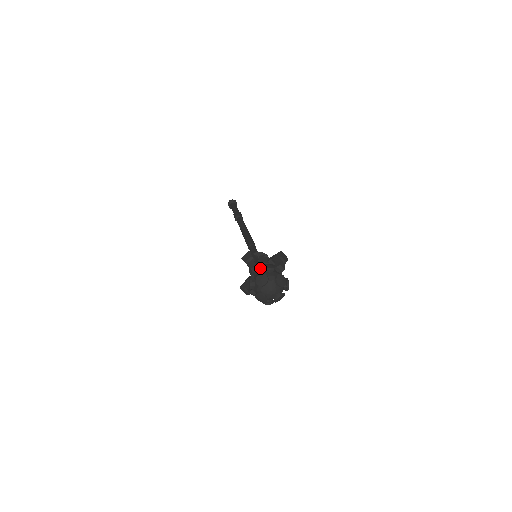
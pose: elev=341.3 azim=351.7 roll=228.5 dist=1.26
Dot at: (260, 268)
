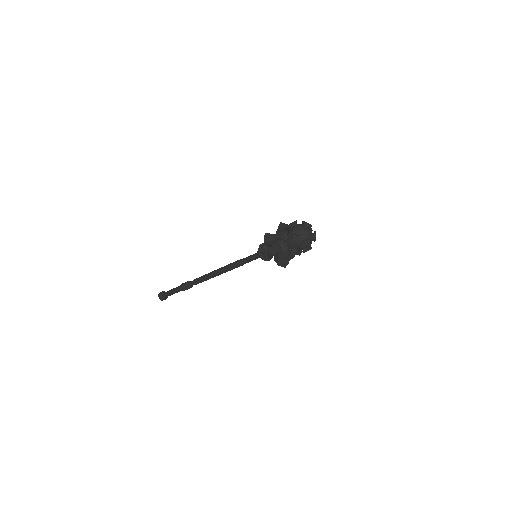
Dot at: occluded
